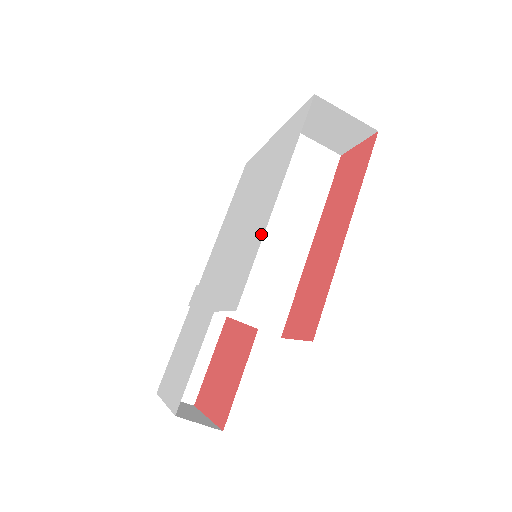
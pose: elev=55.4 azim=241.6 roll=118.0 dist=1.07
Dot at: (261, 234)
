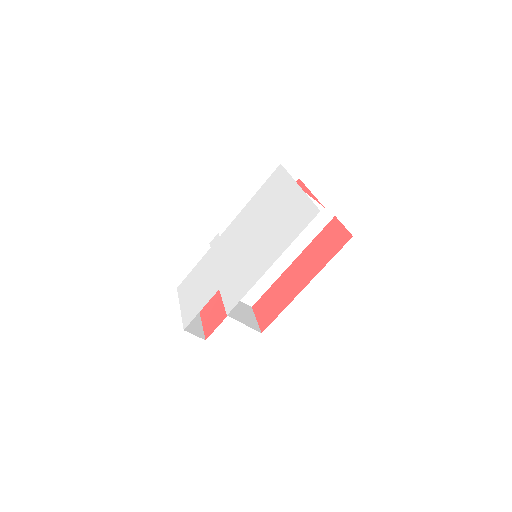
Dot at: (255, 280)
